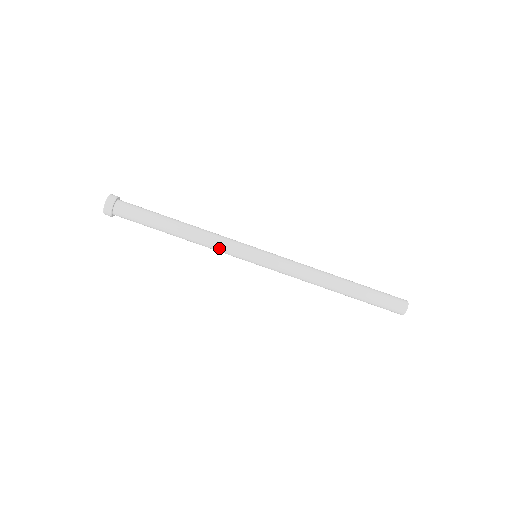
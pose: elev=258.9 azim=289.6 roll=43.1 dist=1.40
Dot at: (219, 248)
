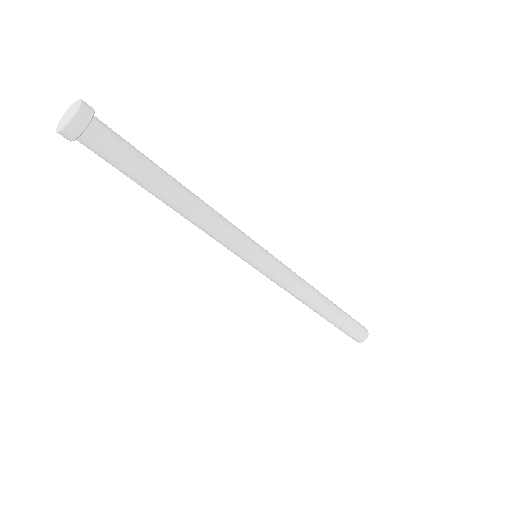
Dot at: (217, 240)
